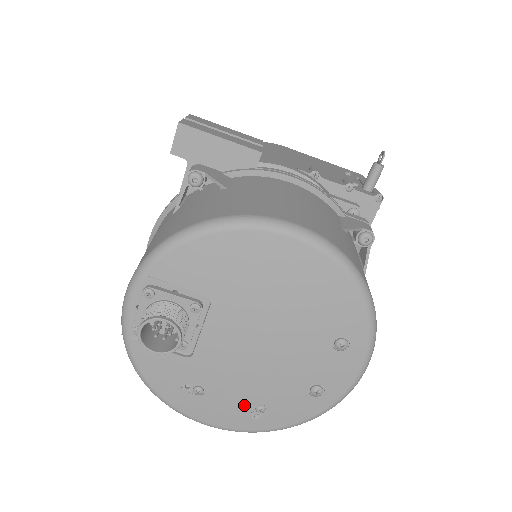
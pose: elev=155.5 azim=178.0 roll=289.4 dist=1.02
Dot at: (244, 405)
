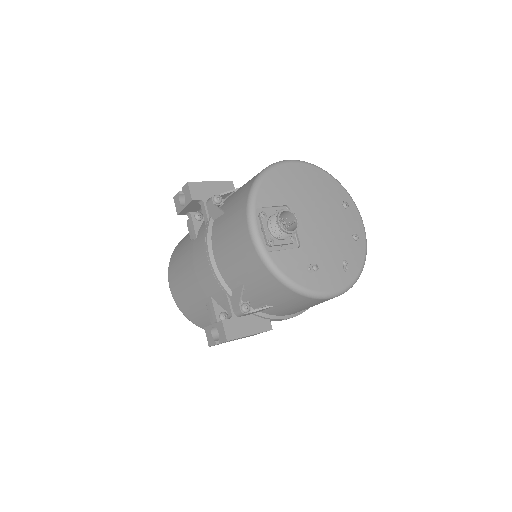
Dot at: (338, 265)
